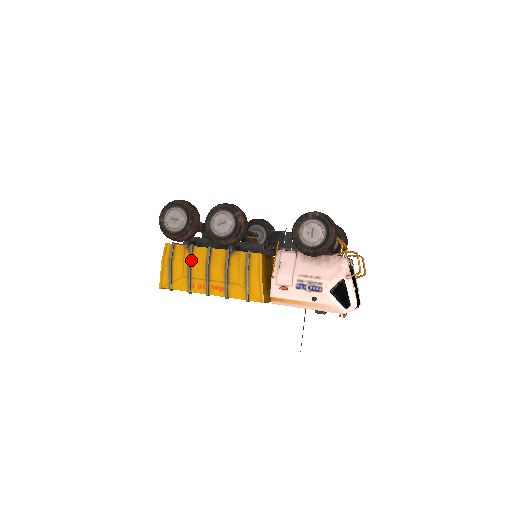
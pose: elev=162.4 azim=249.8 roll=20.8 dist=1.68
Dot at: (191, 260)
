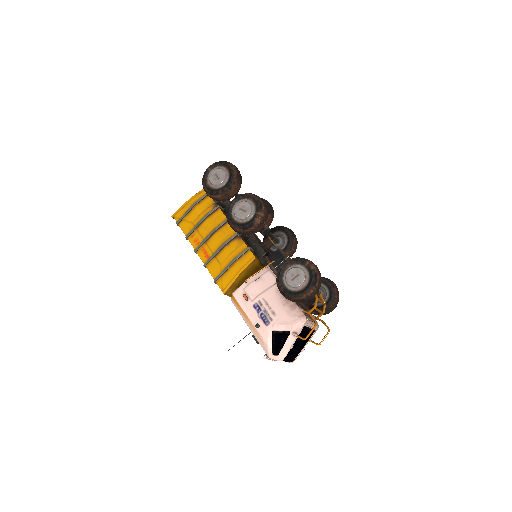
Dot at: (208, 216)
